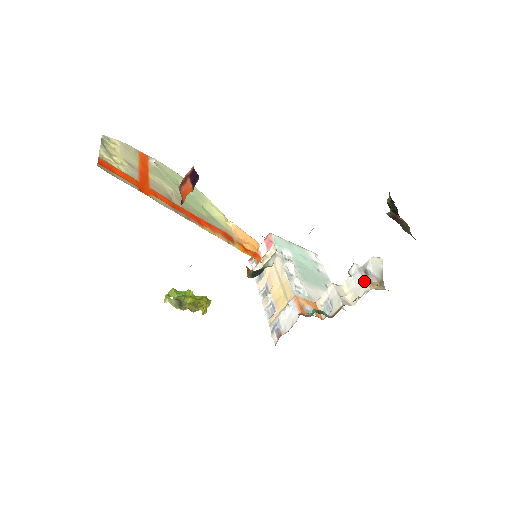
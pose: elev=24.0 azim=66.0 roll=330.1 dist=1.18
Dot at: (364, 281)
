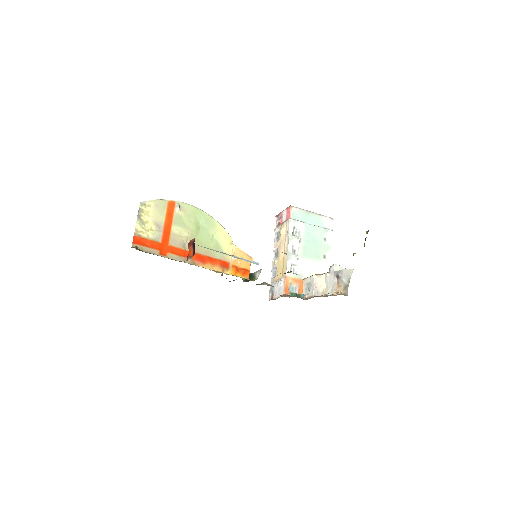
Dot at: (333, 284)
